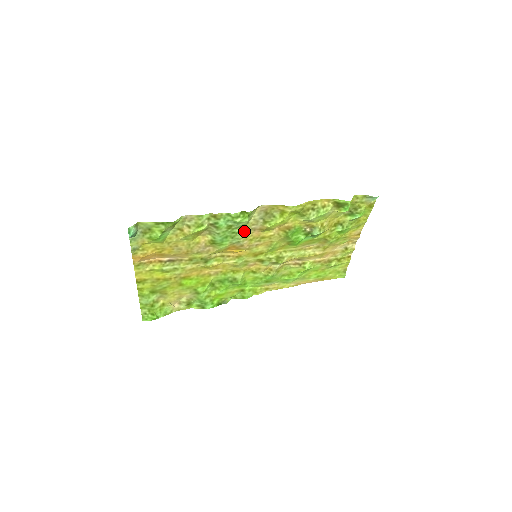
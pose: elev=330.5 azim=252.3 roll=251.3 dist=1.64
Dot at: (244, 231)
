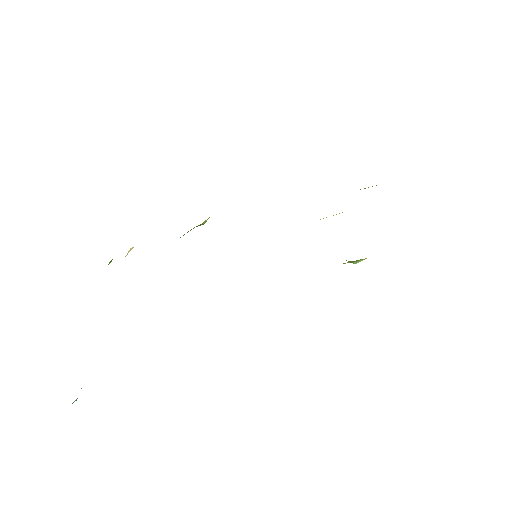
Dot at: occluded
